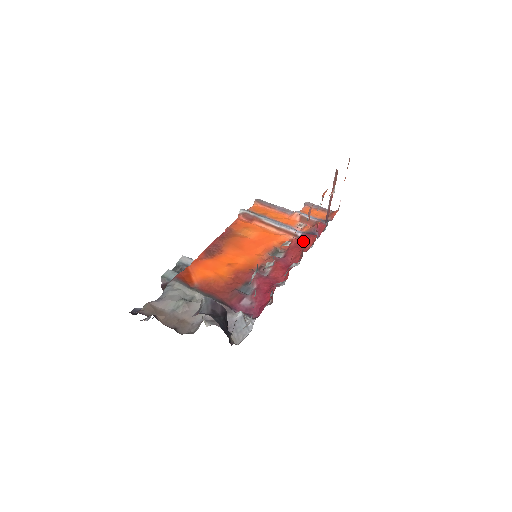
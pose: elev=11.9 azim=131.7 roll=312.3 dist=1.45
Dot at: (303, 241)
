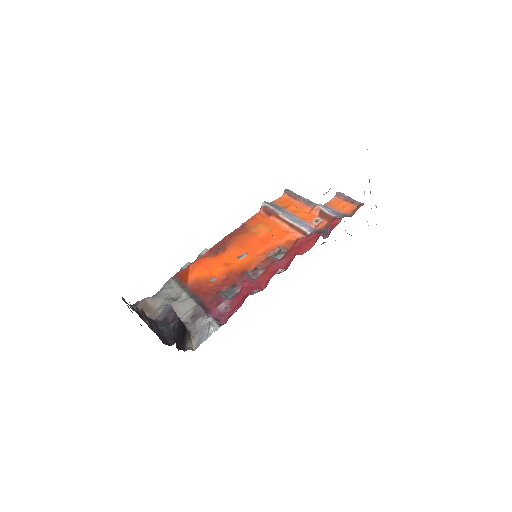
Dot at: (307, 241)
